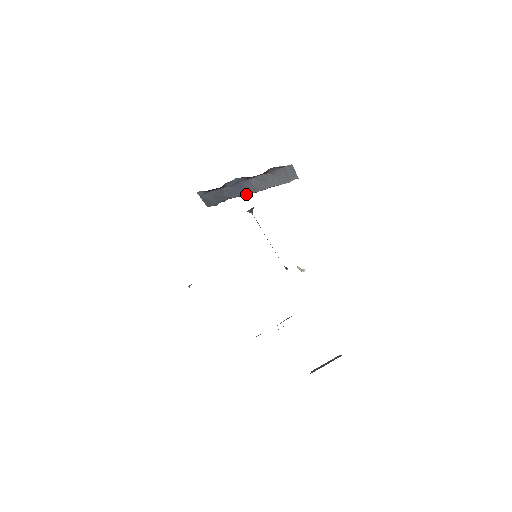
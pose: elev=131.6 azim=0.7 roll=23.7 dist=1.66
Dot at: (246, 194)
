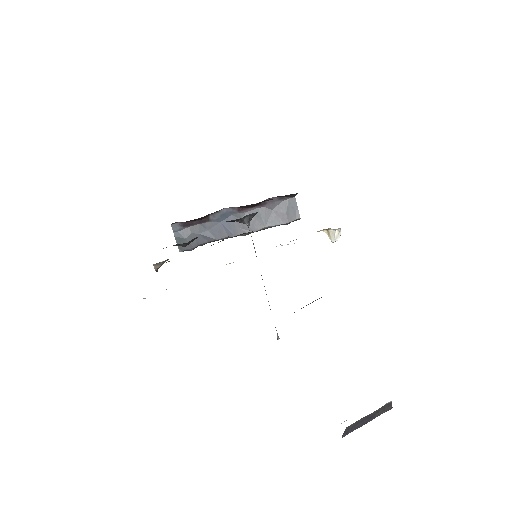
Dot at: (233, 235)
